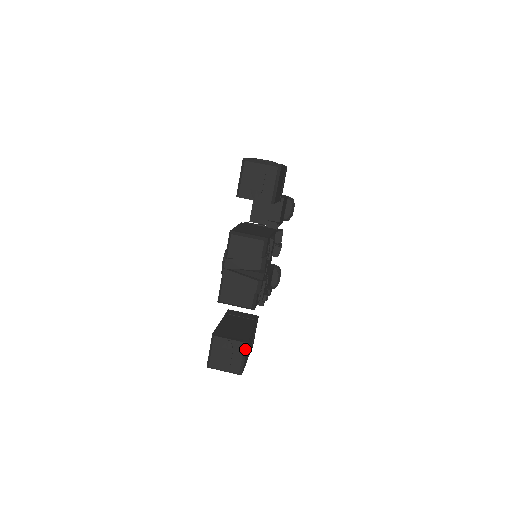
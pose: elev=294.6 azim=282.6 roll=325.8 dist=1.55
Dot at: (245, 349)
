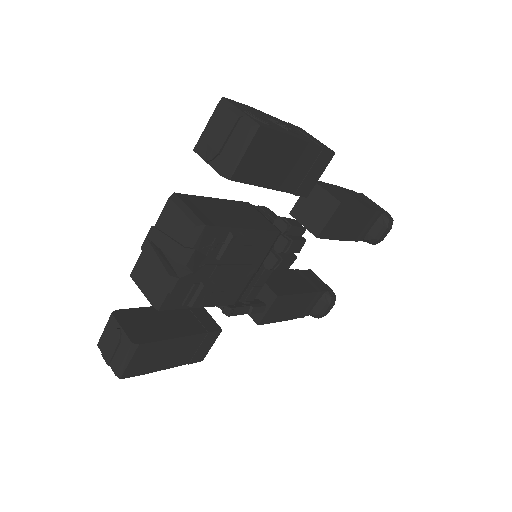
Dot at: (132, 351)
